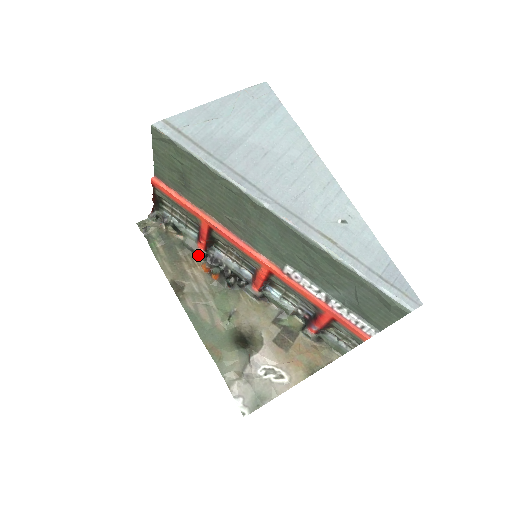
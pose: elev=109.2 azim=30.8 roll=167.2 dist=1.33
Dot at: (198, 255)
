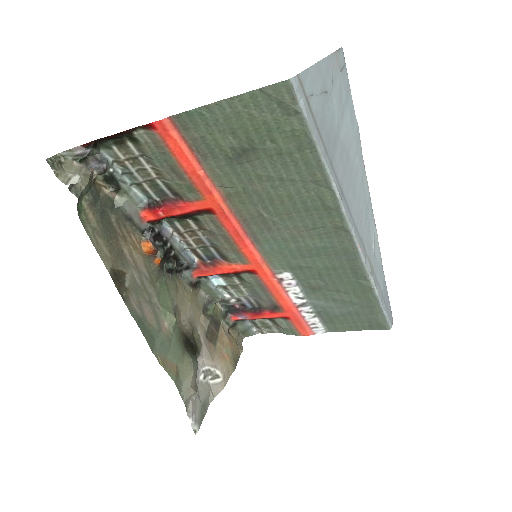
Dot at: (136, 227)
